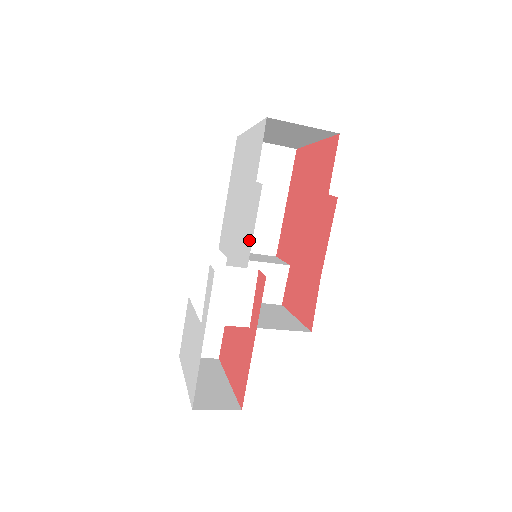
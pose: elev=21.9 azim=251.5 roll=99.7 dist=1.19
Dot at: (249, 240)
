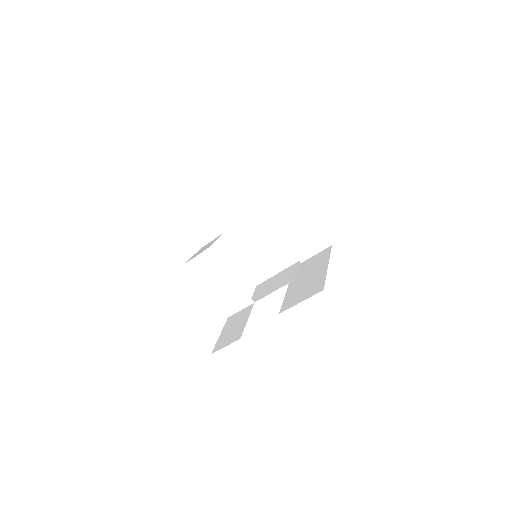
Dot at: occluded
